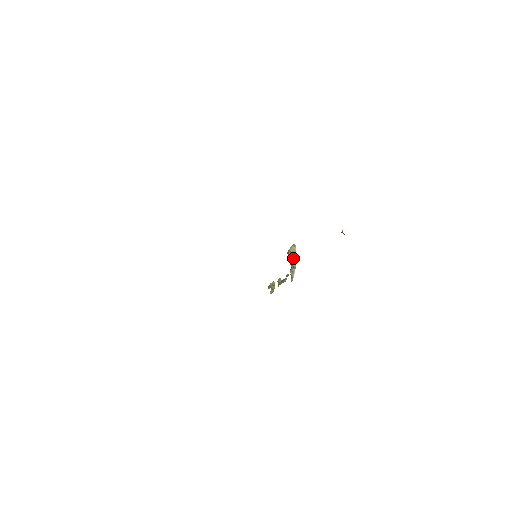
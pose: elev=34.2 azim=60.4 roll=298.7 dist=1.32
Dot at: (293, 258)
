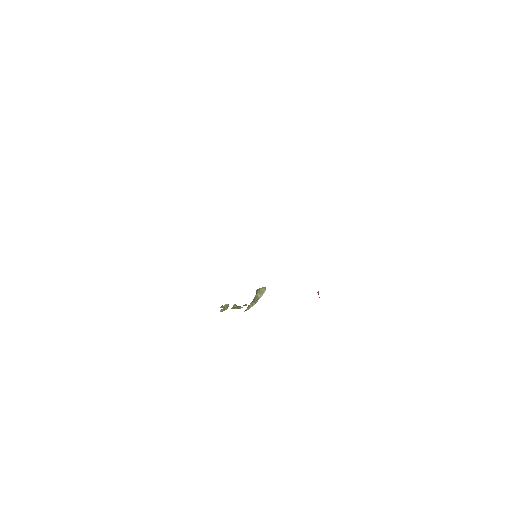
Dot at: (259, 296)
